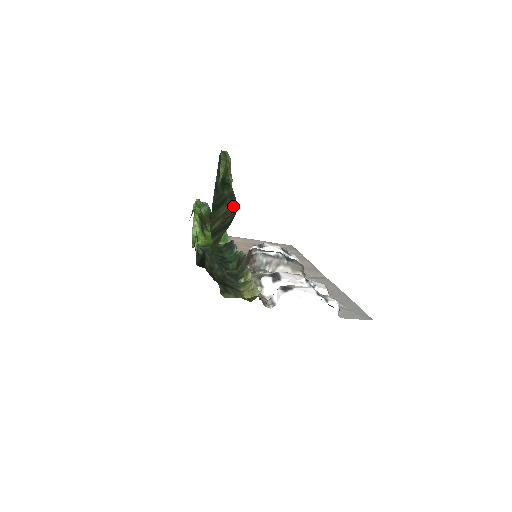
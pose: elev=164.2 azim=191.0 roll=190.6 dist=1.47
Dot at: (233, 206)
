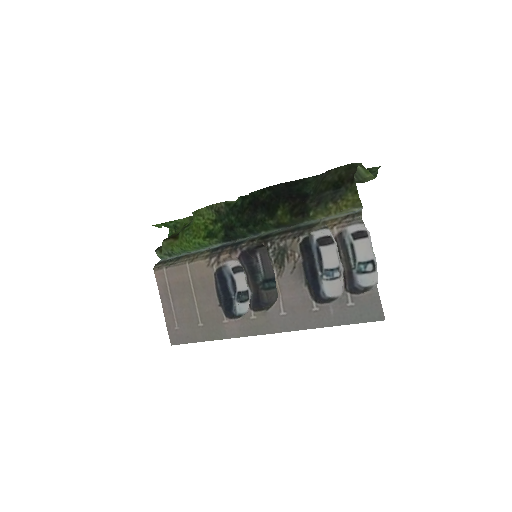
Dot at: (358, 182)
